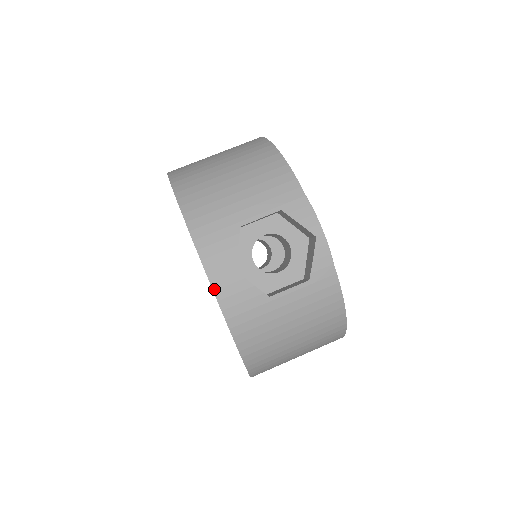
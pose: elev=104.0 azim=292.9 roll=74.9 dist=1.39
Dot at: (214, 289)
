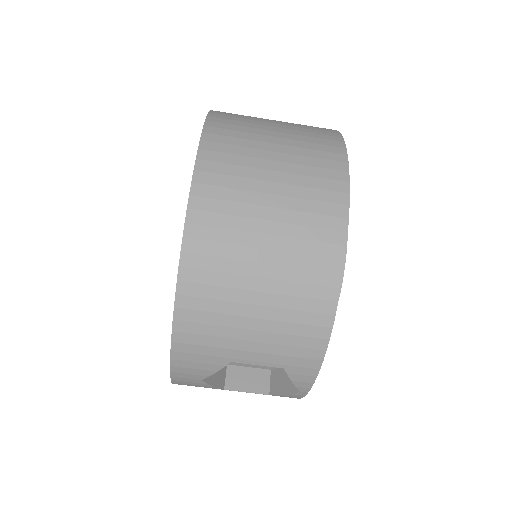
Dot at: (172, 379)
